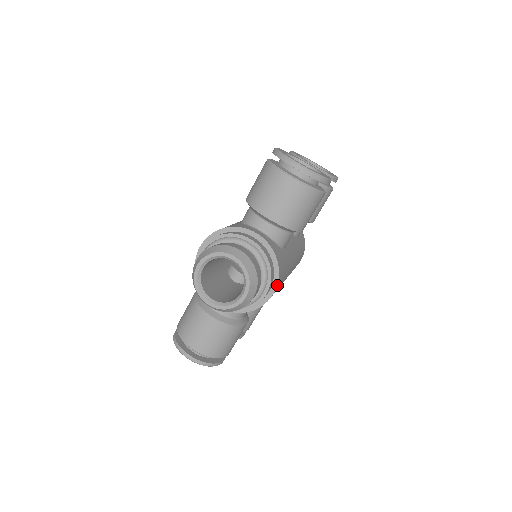
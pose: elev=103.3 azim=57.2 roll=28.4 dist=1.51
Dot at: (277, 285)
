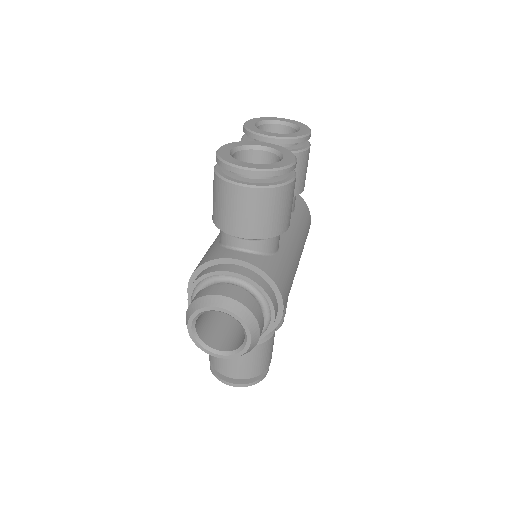
Dot at: (283, 301)
